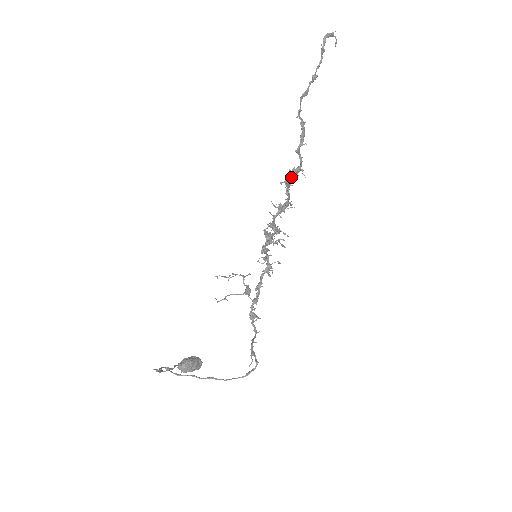
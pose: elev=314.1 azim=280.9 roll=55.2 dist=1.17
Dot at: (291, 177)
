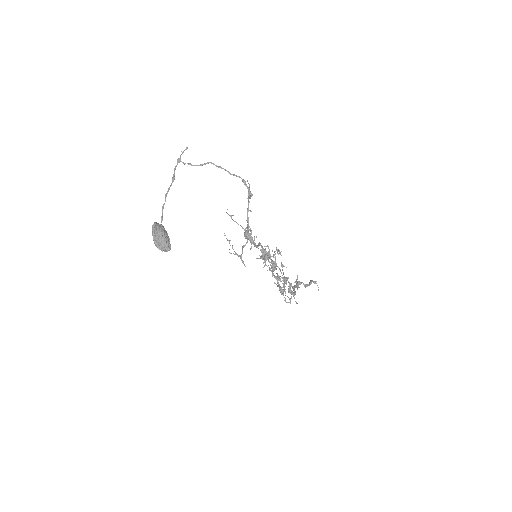
Dot at: (288, 281)
